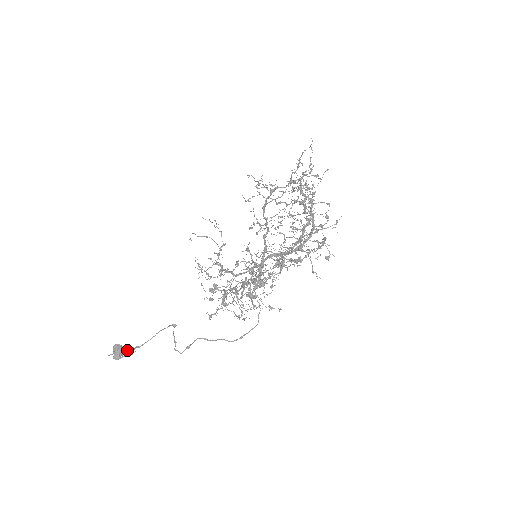
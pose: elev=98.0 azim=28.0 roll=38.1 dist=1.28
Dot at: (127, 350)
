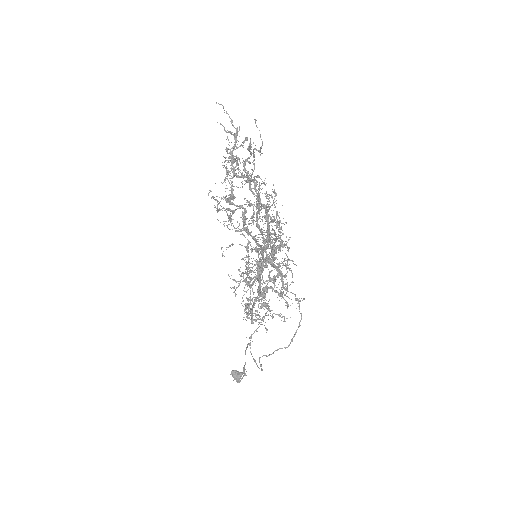
Dot at: (241, 372)
